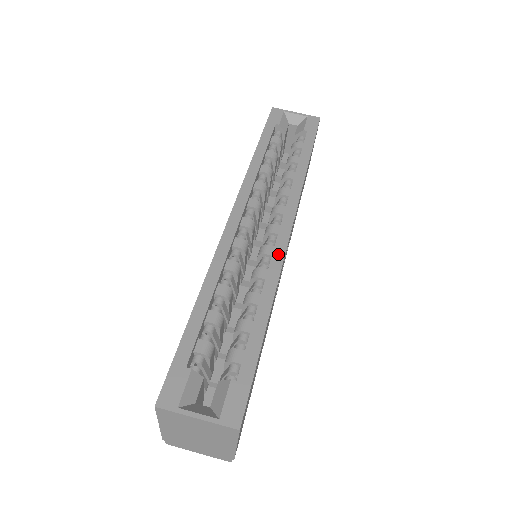
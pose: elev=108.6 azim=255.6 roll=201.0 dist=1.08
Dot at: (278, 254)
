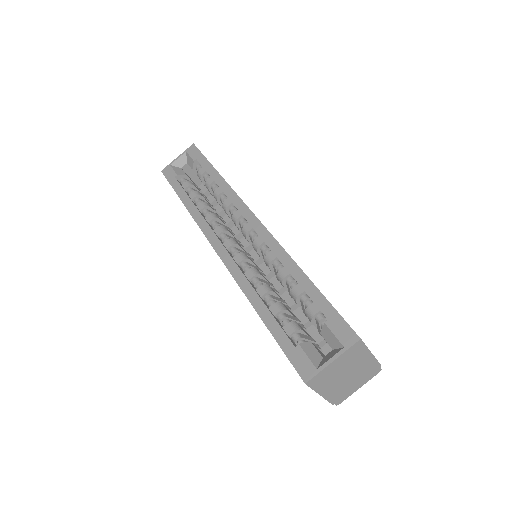
Dot at: (266, 237)
